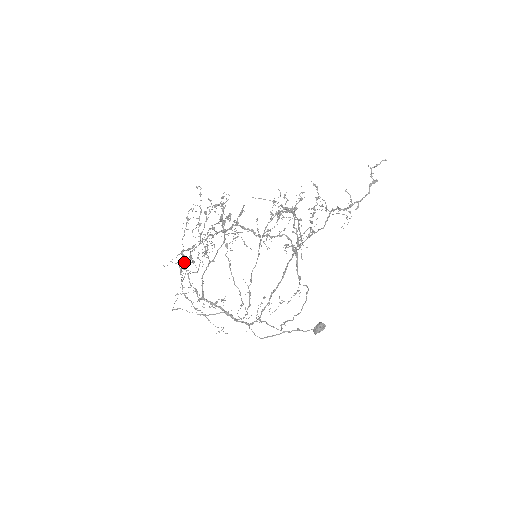
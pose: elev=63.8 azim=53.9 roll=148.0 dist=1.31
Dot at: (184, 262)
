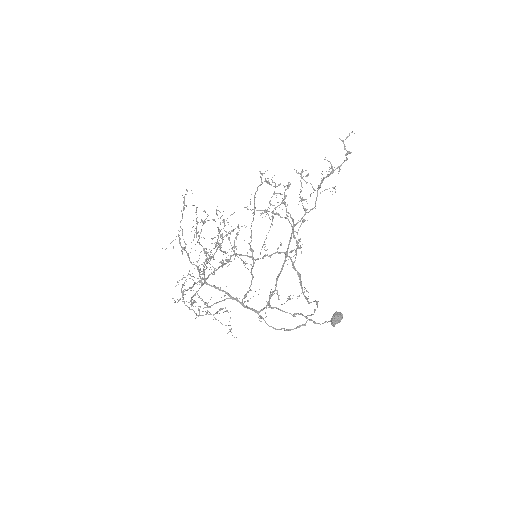
Dot at: (184, 282)
